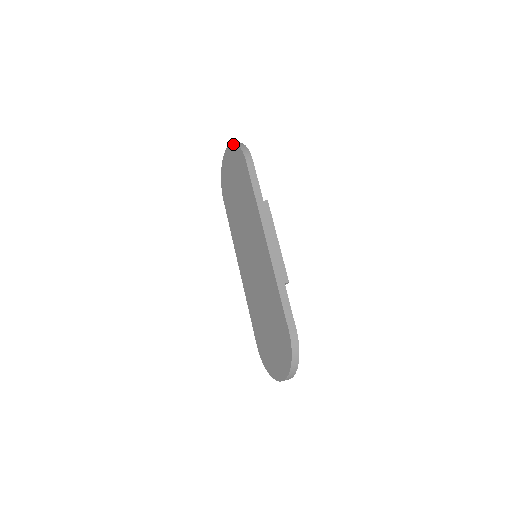
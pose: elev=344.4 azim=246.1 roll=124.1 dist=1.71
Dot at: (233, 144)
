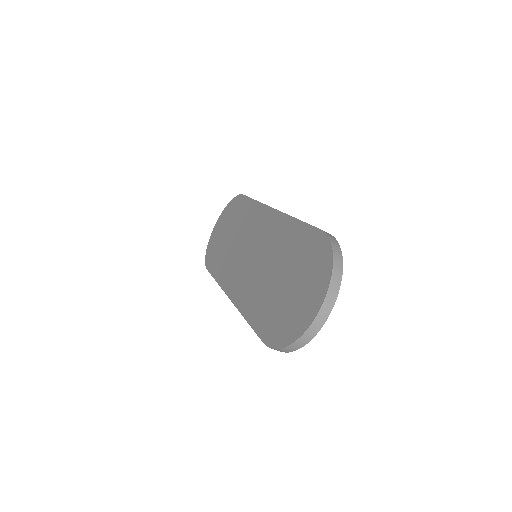
Dot at: (226, 207)
